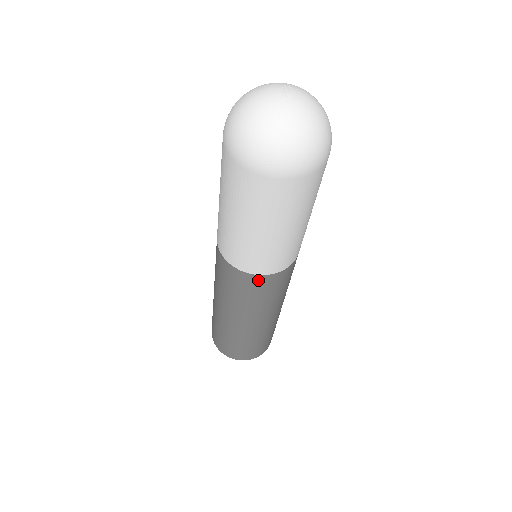
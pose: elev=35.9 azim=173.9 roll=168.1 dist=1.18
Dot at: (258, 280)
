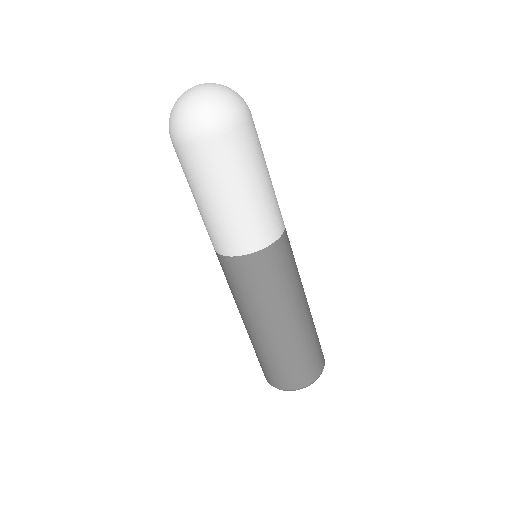
Dot at: (222, 261)
